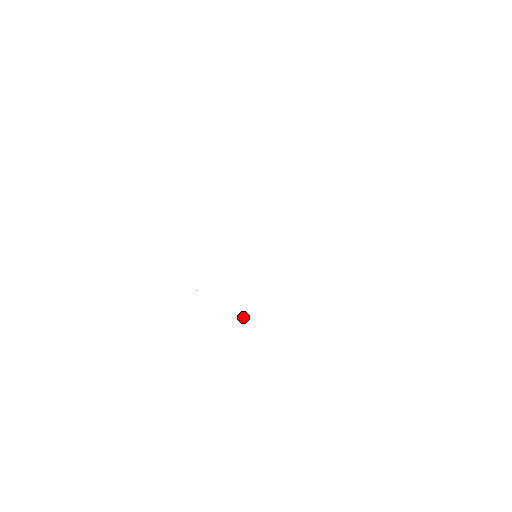
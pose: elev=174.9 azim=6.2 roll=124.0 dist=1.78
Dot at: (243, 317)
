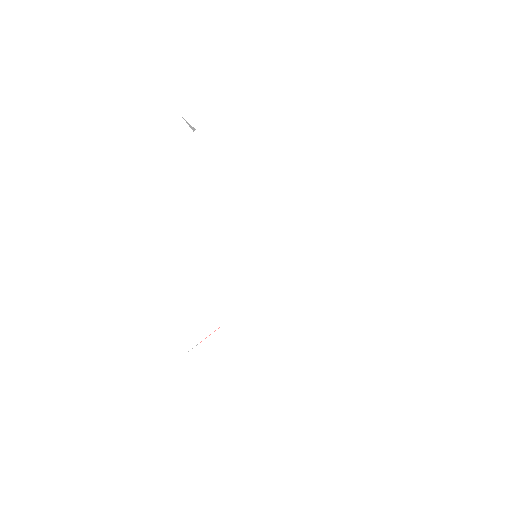
Dot at: (260, 366)
